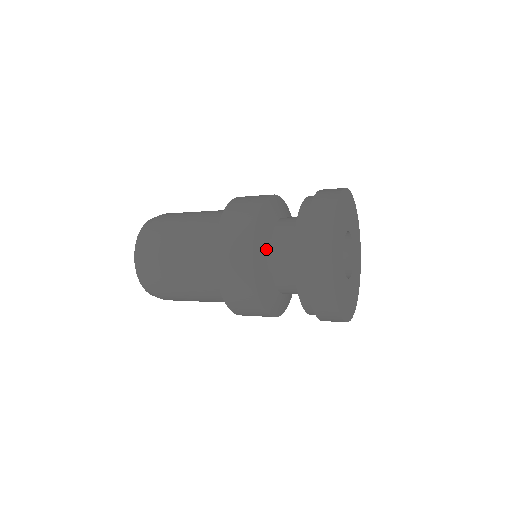
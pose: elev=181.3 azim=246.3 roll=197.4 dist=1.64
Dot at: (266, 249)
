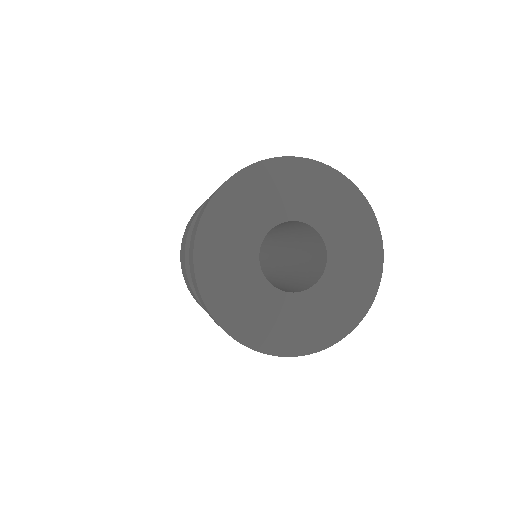
Dot at: occluded
